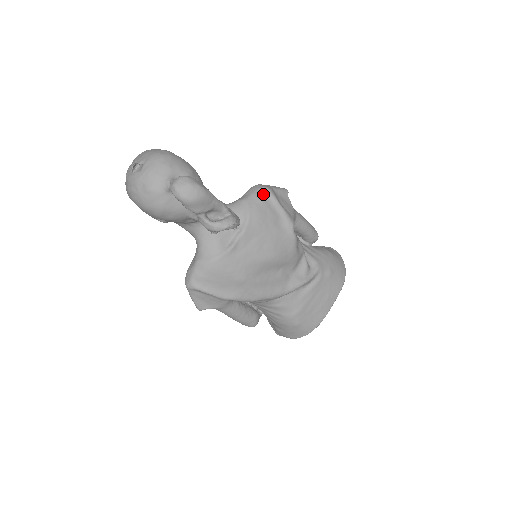
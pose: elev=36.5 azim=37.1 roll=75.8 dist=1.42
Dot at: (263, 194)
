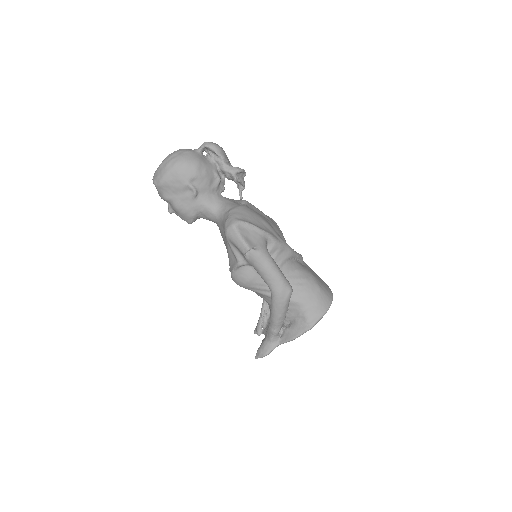
Dot at: occluded
